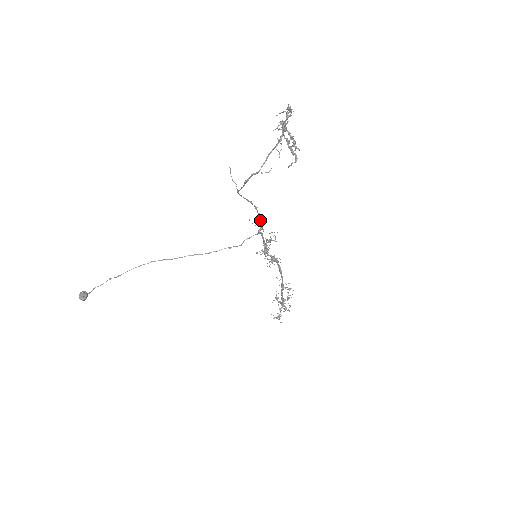
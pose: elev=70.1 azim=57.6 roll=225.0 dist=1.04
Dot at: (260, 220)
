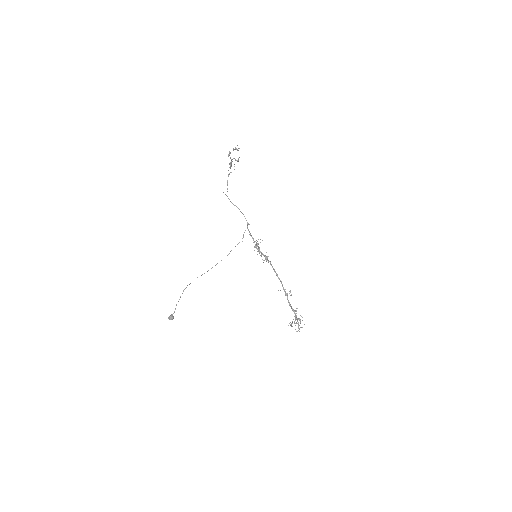
Dot at: occluded
